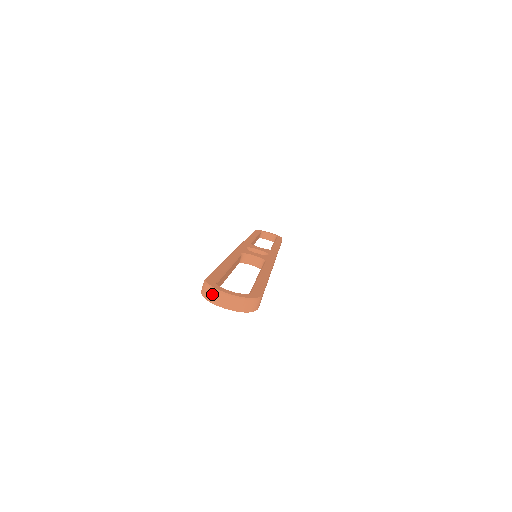
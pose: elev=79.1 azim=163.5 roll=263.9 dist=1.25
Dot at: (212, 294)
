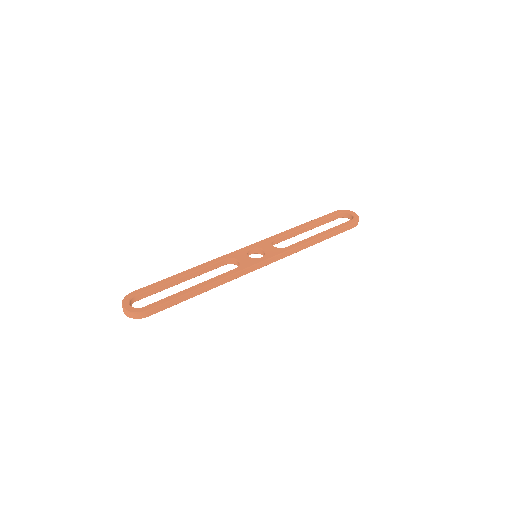
Dot at: (122, 304)
